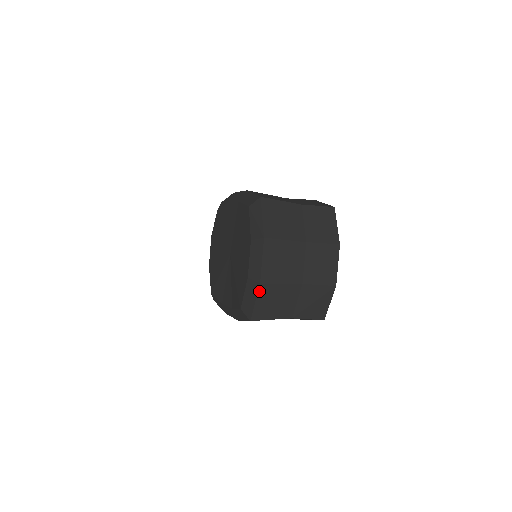
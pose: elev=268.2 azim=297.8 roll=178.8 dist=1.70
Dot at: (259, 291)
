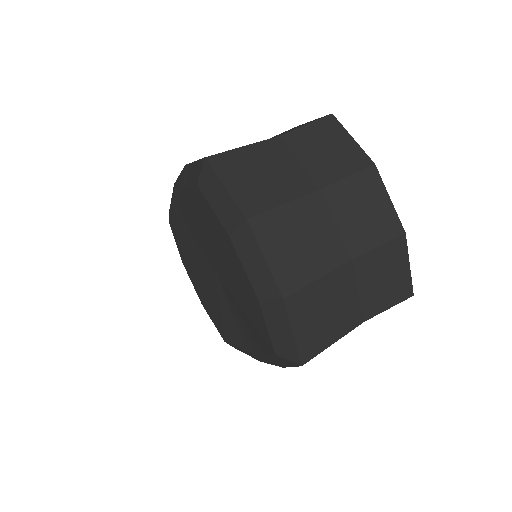
Dot at: (288, 312)
